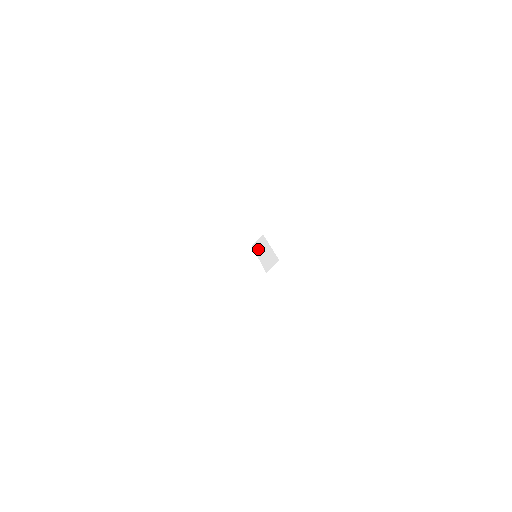
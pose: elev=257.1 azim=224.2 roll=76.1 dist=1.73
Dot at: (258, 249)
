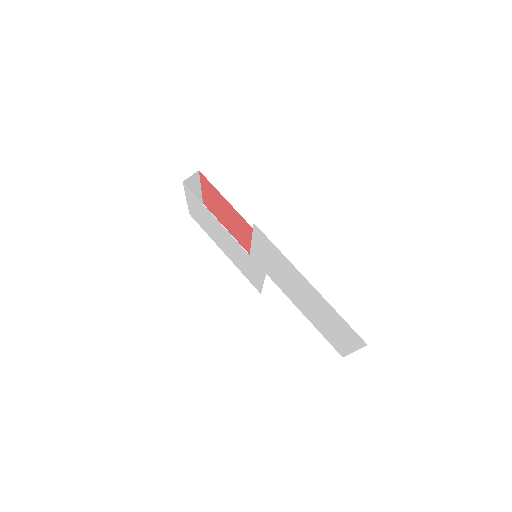
Dot at: occluded
